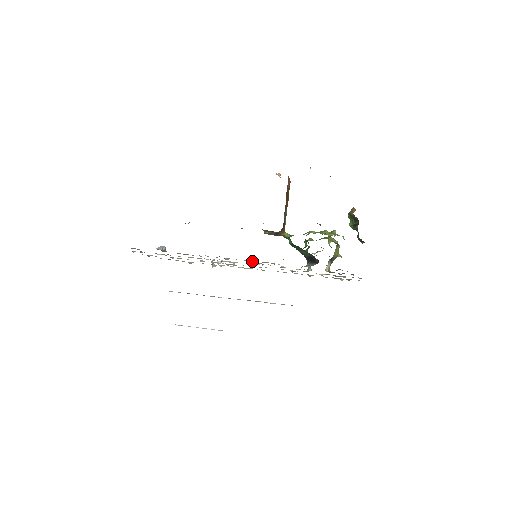
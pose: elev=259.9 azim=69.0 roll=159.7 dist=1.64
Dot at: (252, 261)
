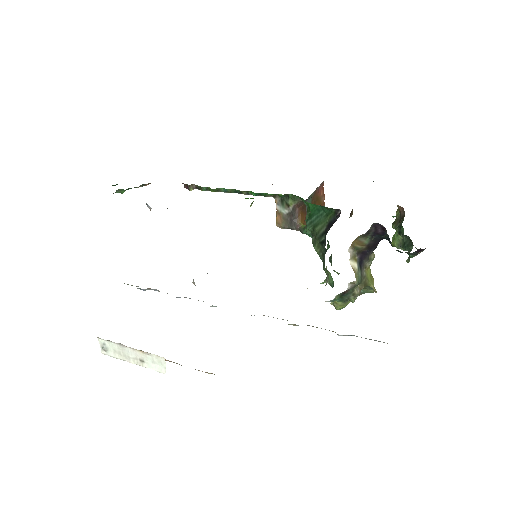
Dot at: occluded
